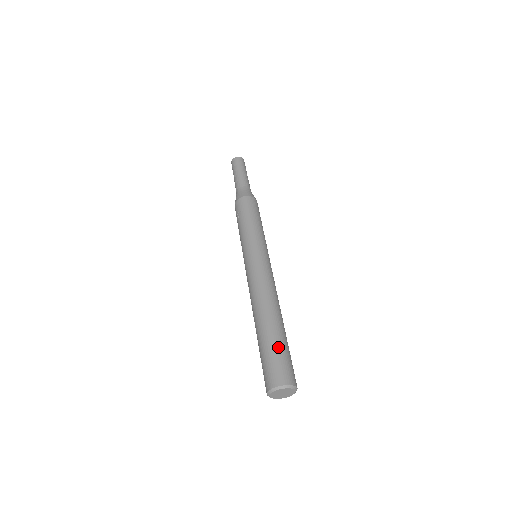
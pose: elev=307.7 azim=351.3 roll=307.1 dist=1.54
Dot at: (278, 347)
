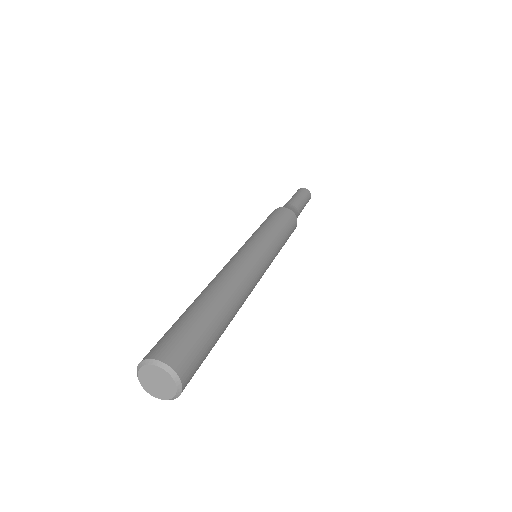
Dot at: (189, 321)
